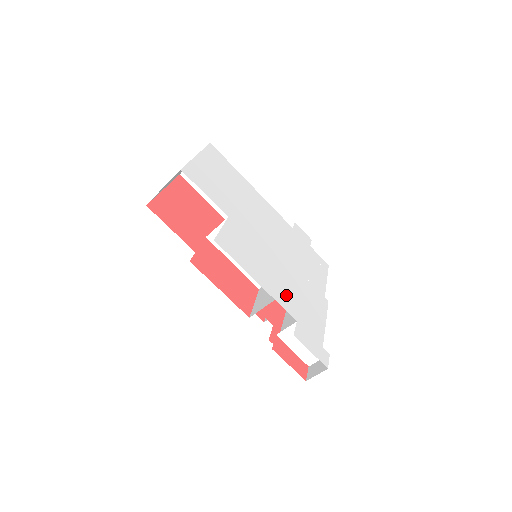
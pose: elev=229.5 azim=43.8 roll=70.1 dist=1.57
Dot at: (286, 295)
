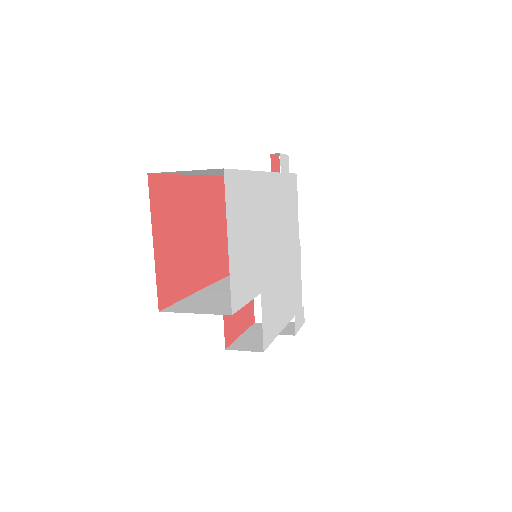
Dot at: (289, 301)
